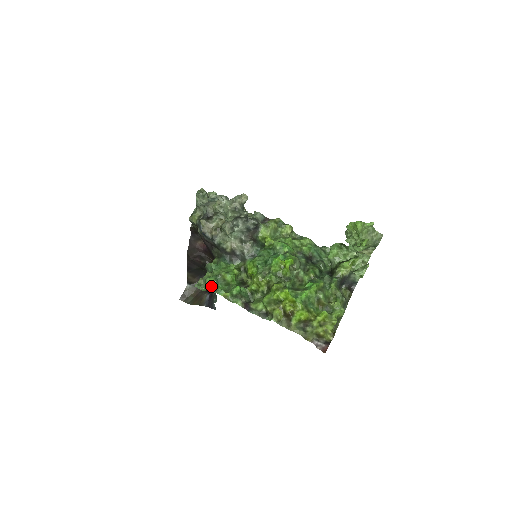
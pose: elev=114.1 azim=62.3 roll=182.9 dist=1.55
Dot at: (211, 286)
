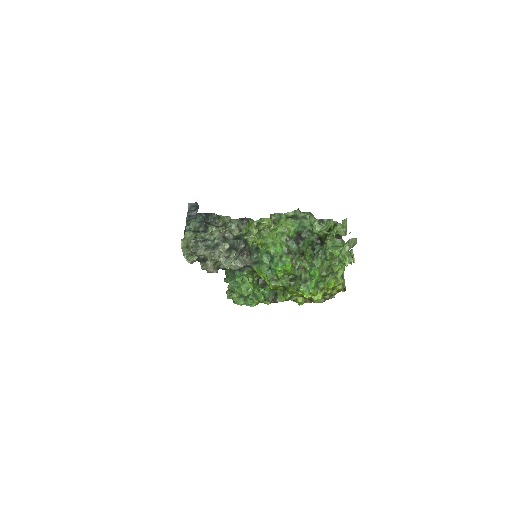
Dot at: (242, 304)
